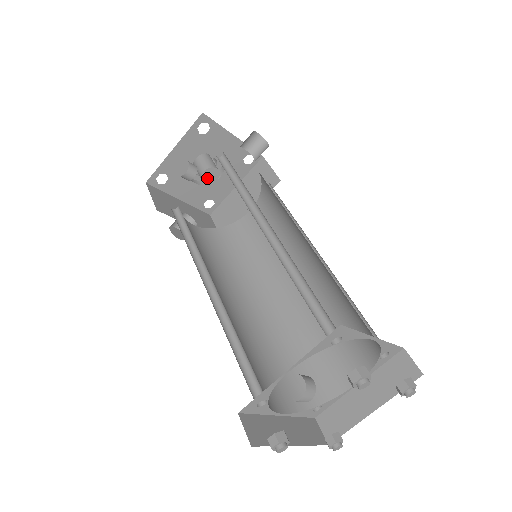
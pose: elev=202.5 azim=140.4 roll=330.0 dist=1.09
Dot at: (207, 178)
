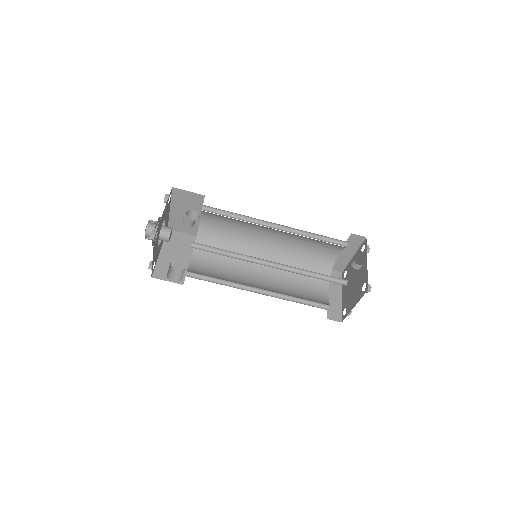
Dot at: occluded
